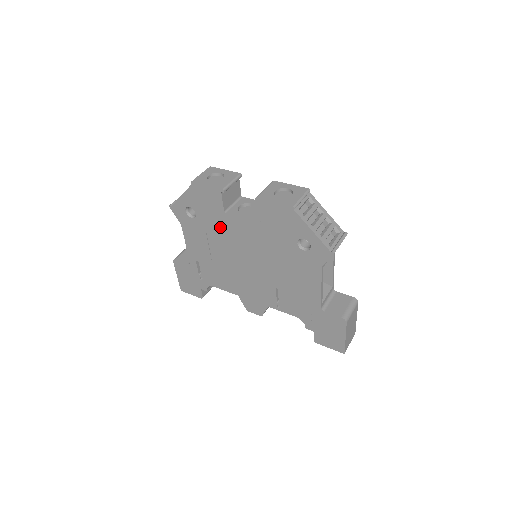
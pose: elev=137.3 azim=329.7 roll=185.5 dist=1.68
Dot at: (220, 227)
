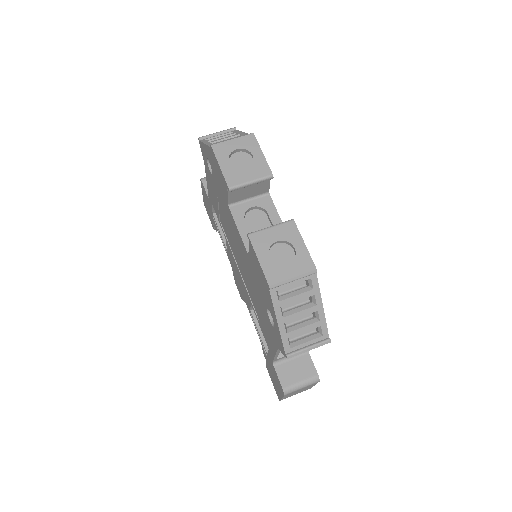
Dot at: (225, 209)
